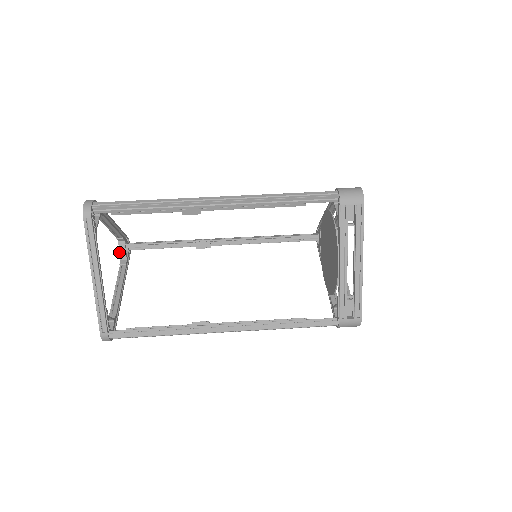
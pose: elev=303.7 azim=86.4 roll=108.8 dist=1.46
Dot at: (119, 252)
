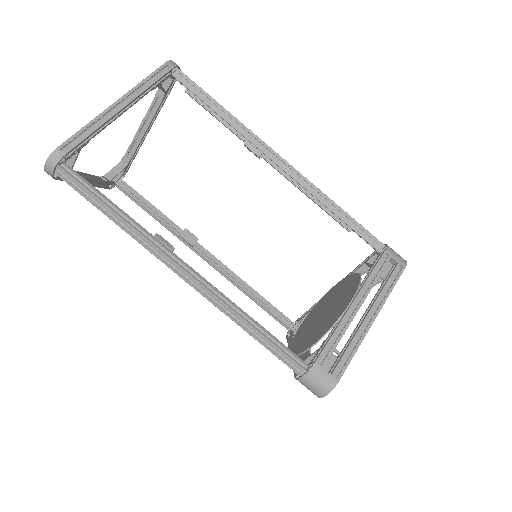
Dot at: occluded
